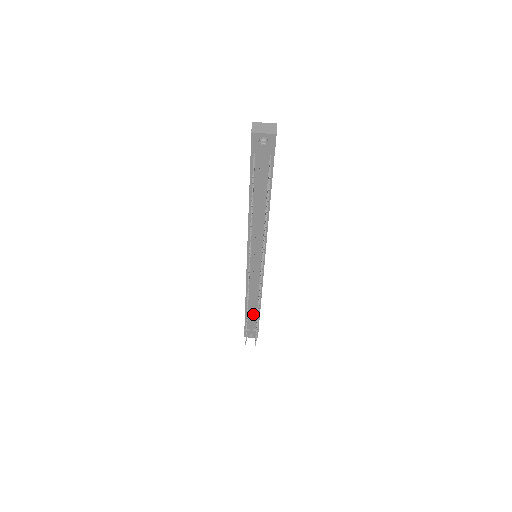
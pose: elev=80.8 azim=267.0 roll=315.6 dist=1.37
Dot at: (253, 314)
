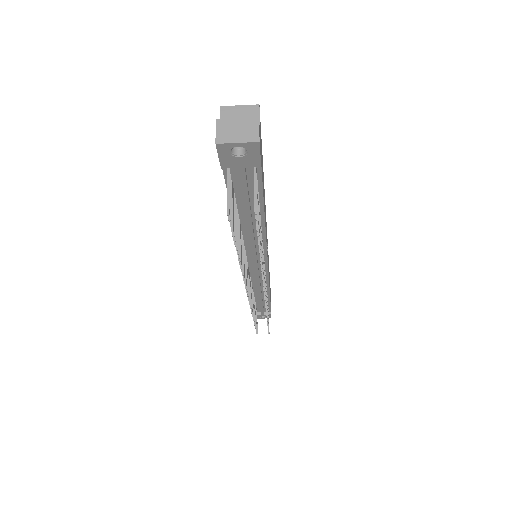
Dot at: (262, 304)
